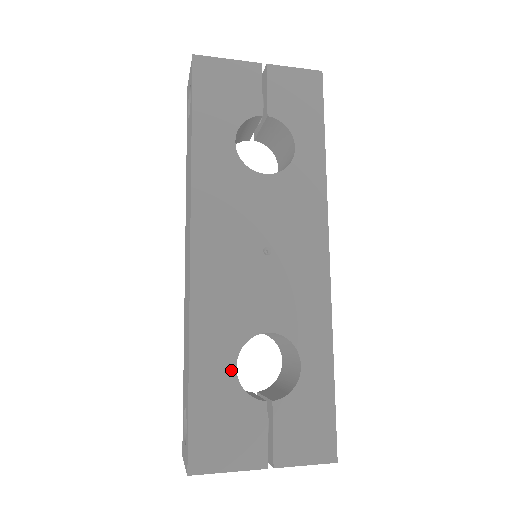
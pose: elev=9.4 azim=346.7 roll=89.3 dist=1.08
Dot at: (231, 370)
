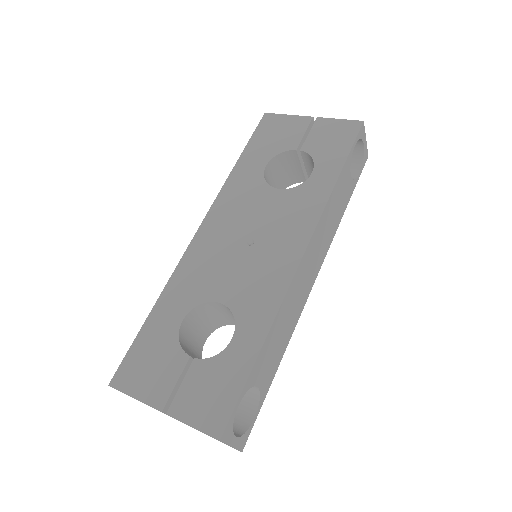
Dot at: (178, 321)
